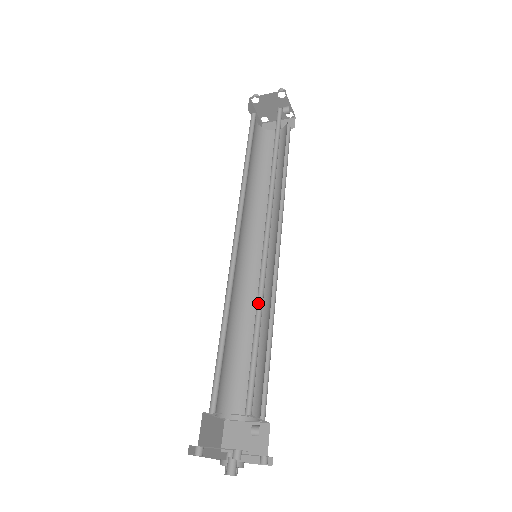
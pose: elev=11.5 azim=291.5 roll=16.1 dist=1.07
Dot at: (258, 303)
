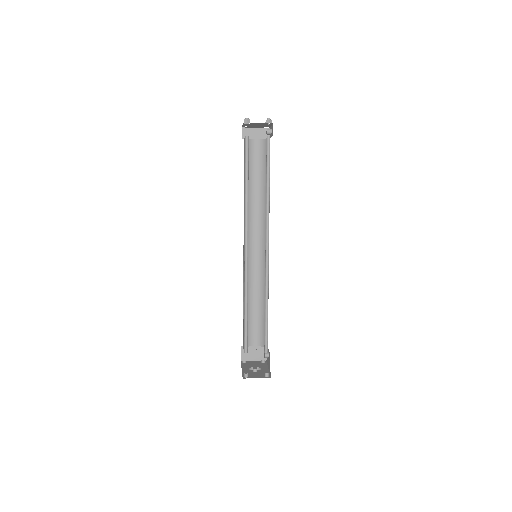
Dot at: (265, 293)
